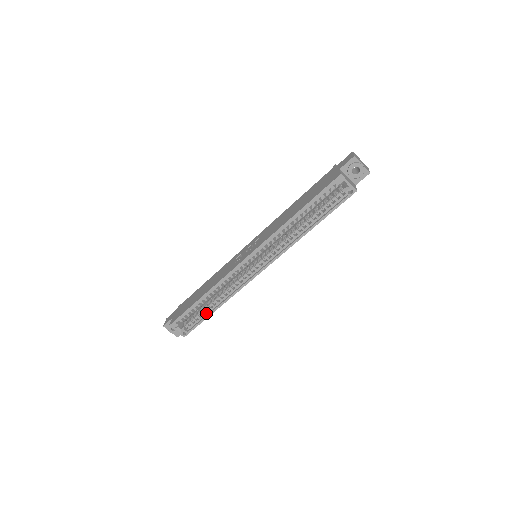
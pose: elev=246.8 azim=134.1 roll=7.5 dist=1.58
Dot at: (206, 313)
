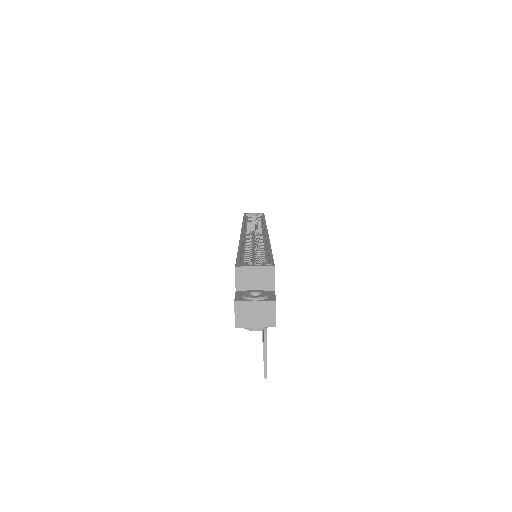
Dot at: (265, 255)
